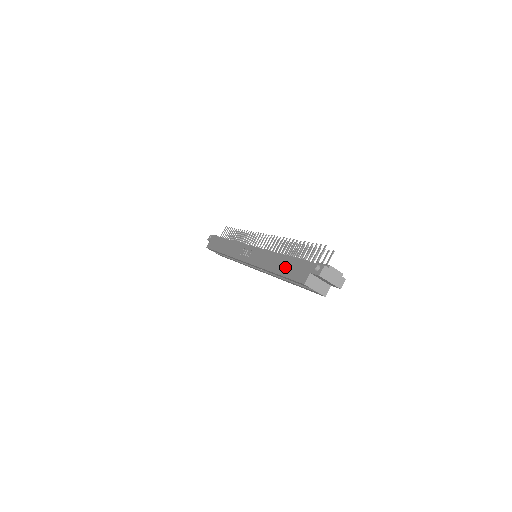
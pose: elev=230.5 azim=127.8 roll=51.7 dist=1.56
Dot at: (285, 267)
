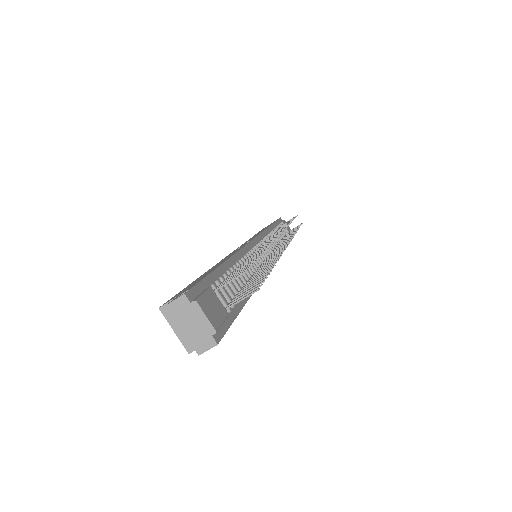
Dot at: occluded
